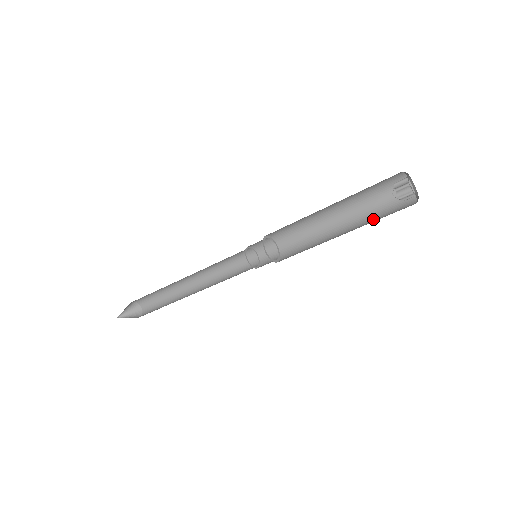
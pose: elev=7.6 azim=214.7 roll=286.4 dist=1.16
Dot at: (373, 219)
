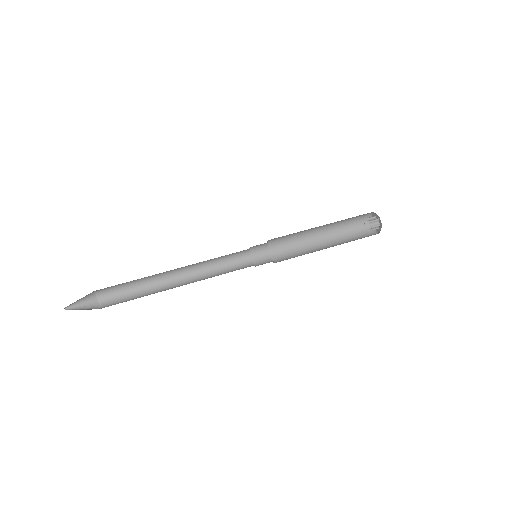
Dot at: (348, 241)
